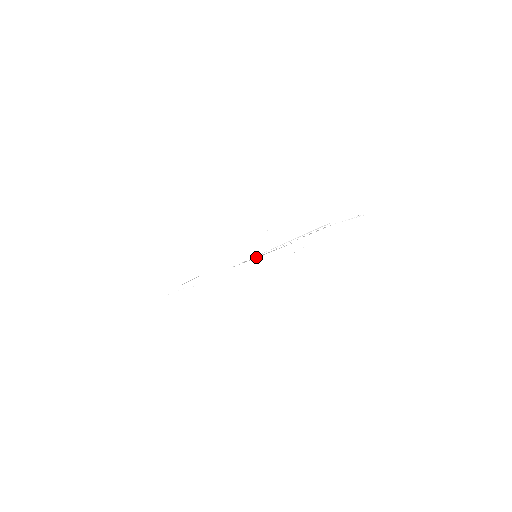
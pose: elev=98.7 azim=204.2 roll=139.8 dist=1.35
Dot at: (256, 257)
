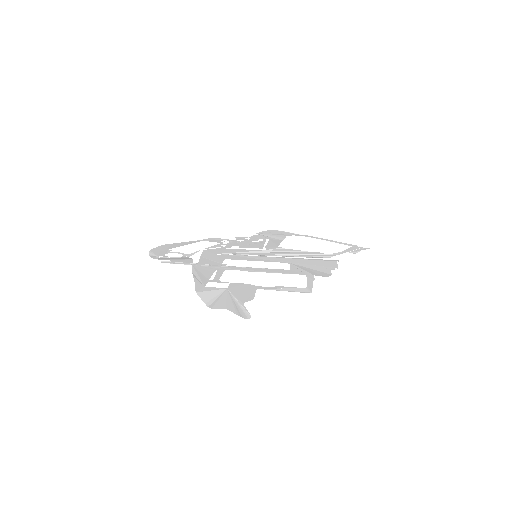
Dot at: (253, 251)
